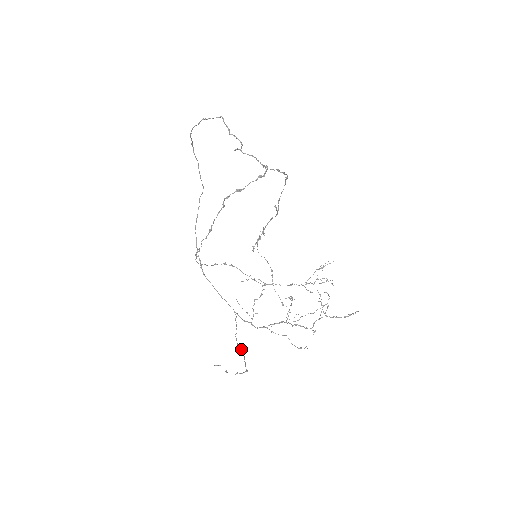
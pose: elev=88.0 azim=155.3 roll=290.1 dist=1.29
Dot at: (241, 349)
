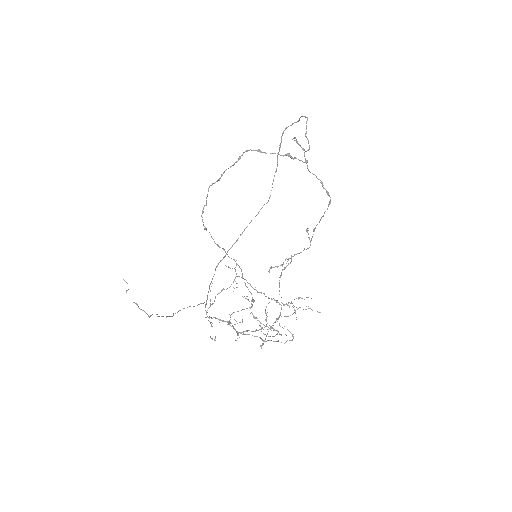
Dot at: (173, 315)
